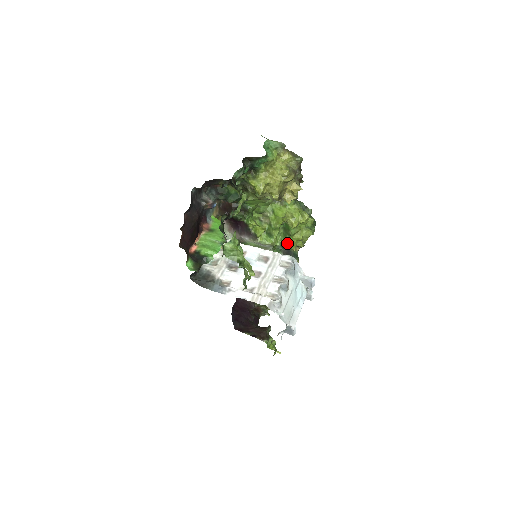
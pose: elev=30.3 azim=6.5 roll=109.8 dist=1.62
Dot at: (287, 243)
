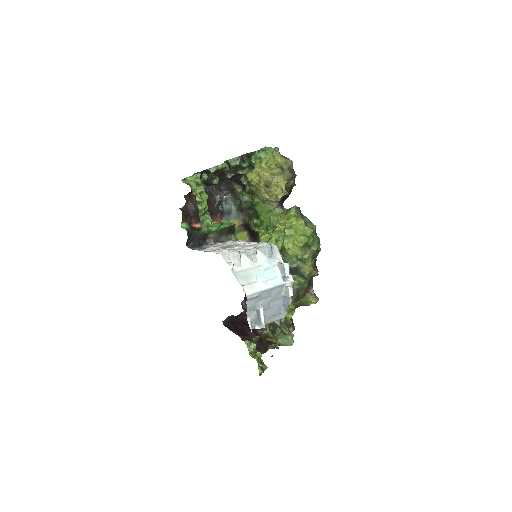
Dot at: (283, 246)
